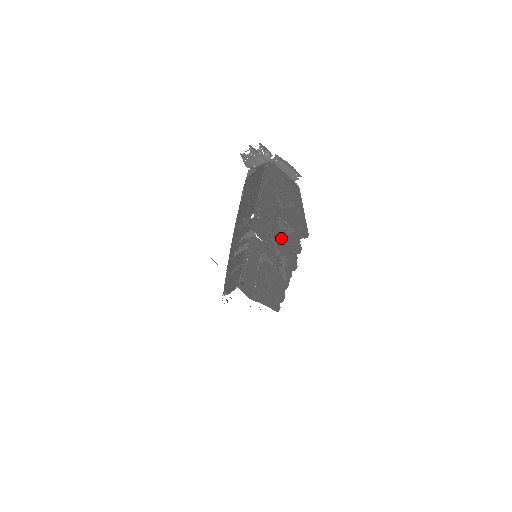
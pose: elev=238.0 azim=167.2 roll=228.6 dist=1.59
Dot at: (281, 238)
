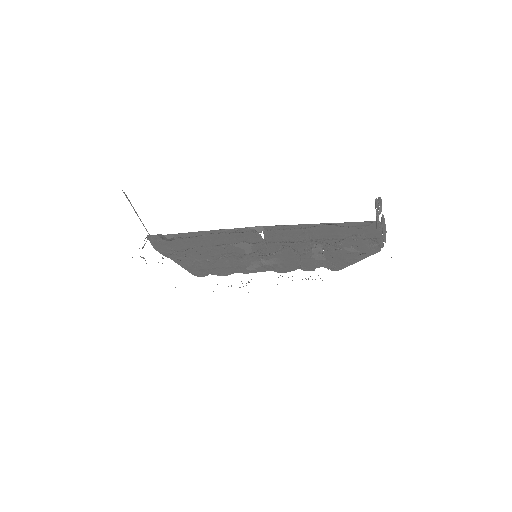
Dot at: (297, 253)
